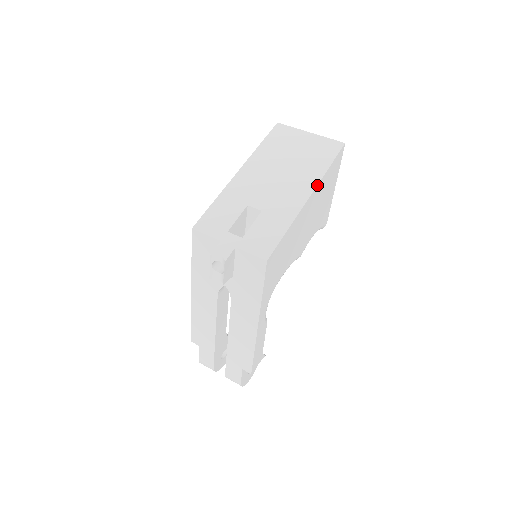
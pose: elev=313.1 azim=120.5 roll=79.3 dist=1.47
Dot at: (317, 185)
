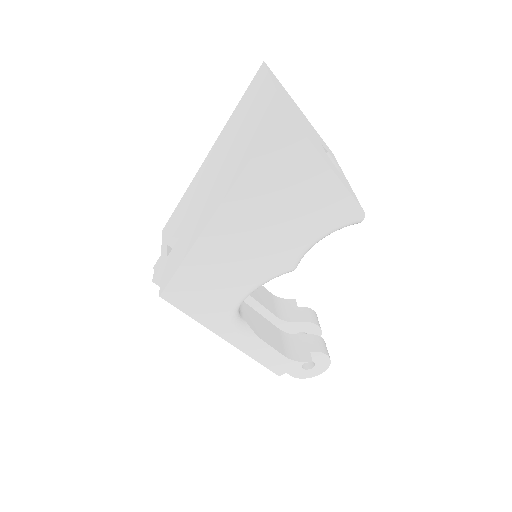
Dot at: (226, 196)
